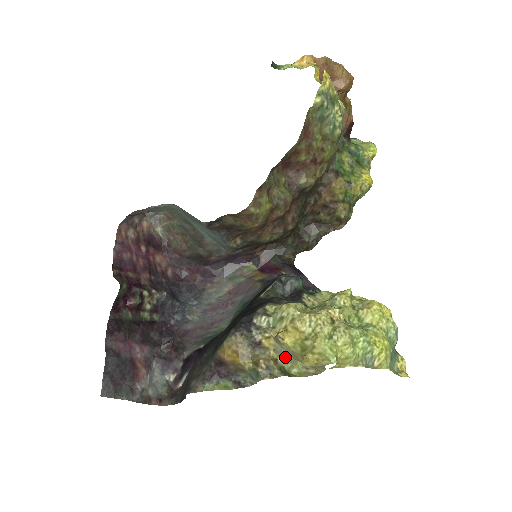
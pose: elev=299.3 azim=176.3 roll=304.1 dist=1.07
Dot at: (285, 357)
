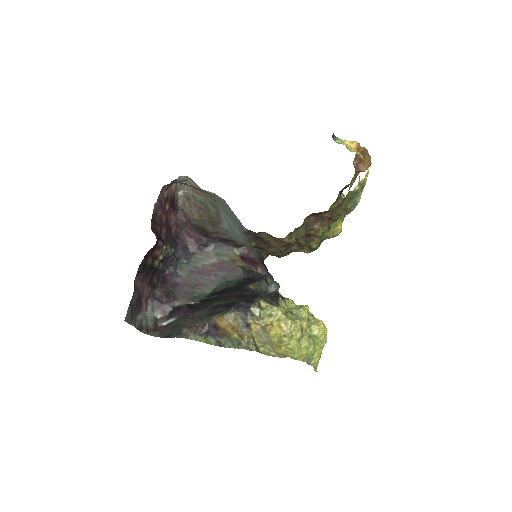
Dot at: (262, 340)
